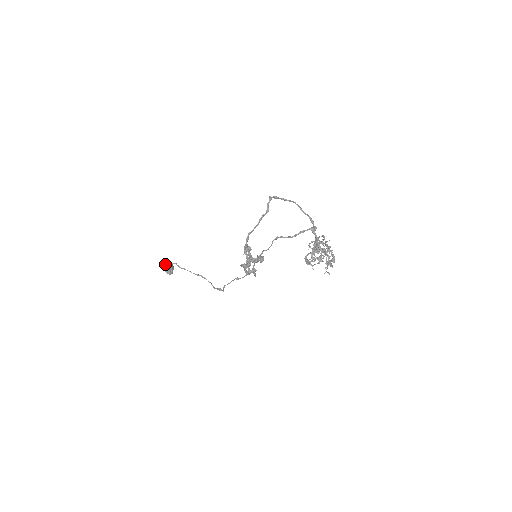
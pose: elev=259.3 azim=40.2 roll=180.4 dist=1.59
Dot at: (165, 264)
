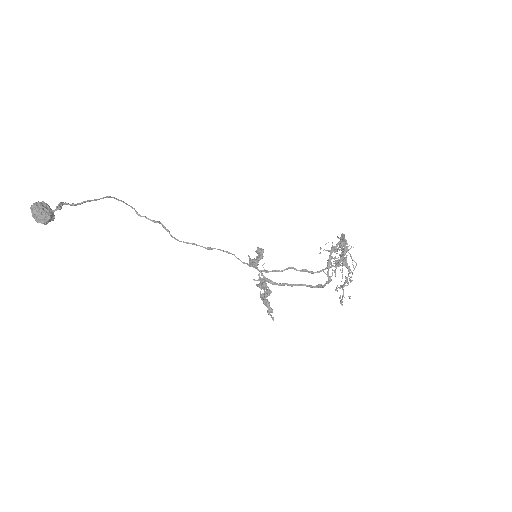
Dot at: (46, 224)
